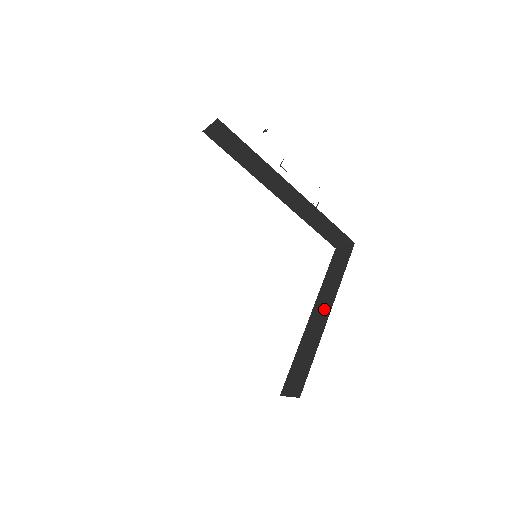
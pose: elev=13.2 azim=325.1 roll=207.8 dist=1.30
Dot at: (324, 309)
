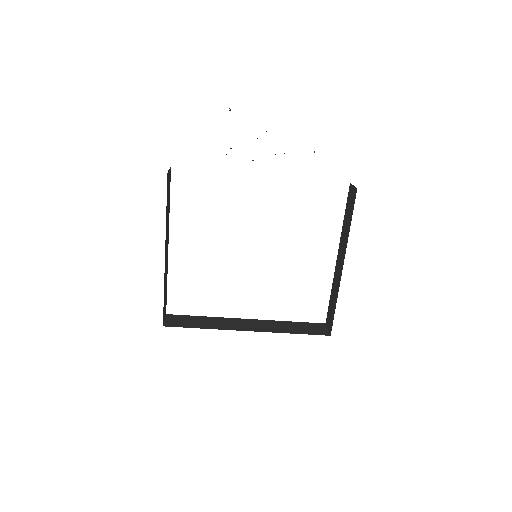
Dot at: (341, 259)
